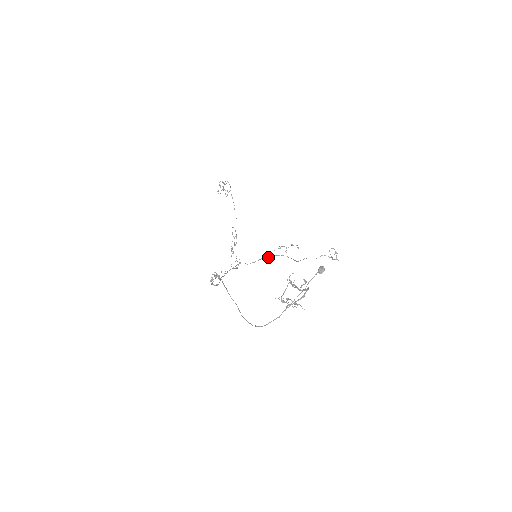
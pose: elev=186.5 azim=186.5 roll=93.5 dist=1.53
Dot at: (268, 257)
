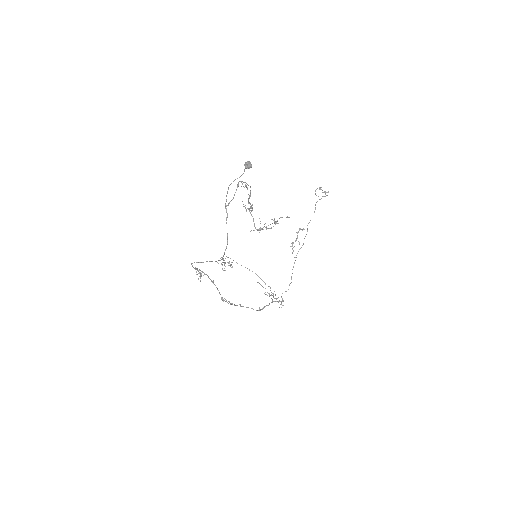
Dot at: occluded
